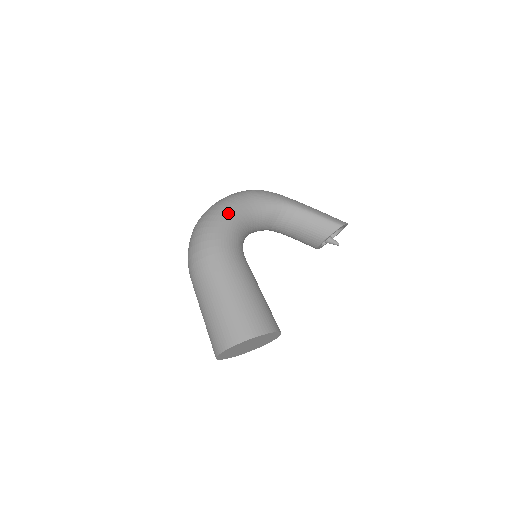
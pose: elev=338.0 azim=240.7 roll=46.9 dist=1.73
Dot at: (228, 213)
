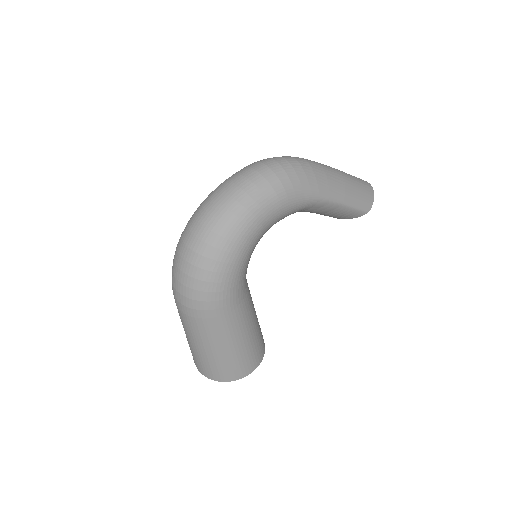
Dot at: (241, 247)
